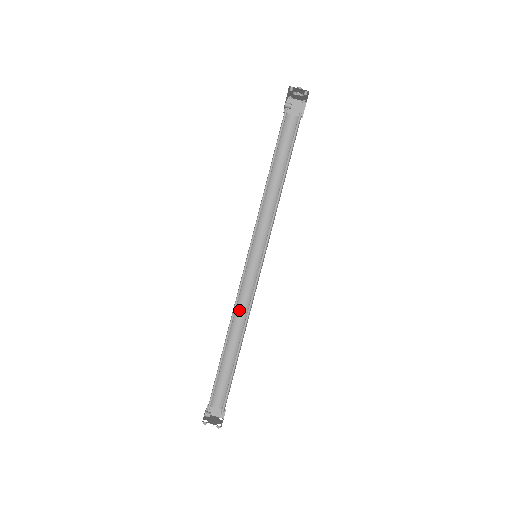
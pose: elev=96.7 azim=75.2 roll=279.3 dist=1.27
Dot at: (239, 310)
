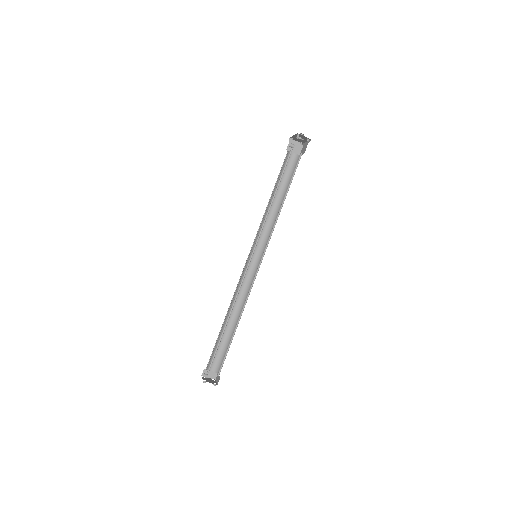
Dot at: (237, 296)
